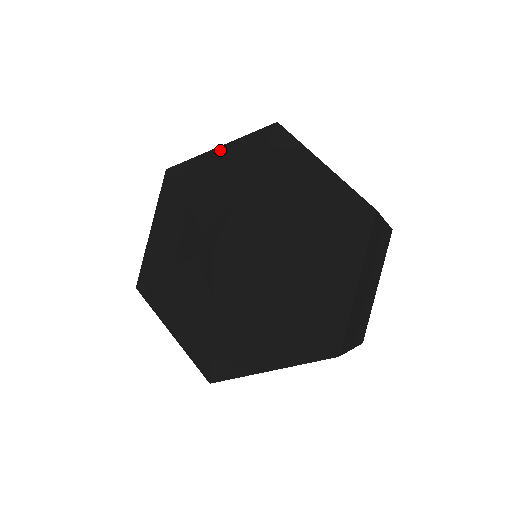
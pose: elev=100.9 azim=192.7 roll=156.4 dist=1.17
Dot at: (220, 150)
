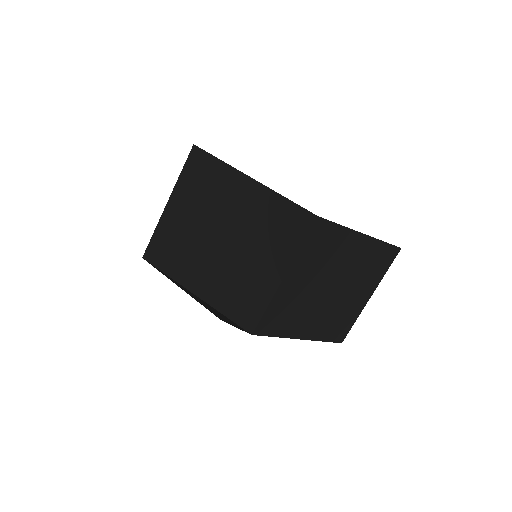
Dot at: occluded
